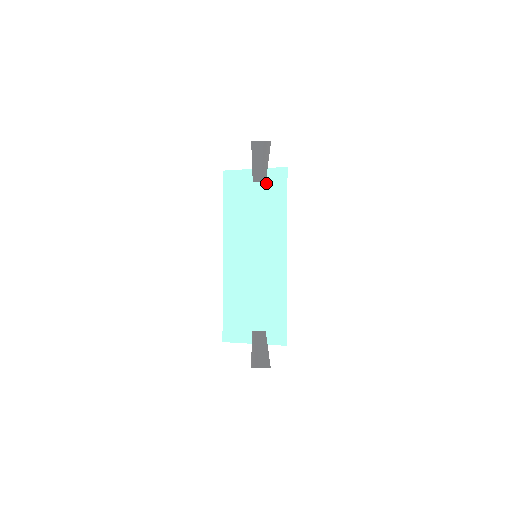
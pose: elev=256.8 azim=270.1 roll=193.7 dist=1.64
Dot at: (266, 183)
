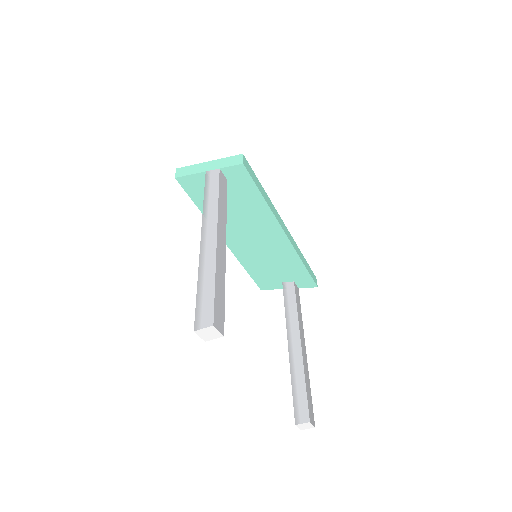
Dot at: (228, 182)
